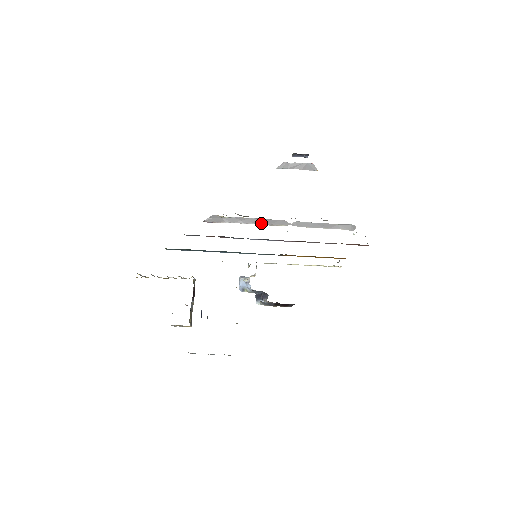
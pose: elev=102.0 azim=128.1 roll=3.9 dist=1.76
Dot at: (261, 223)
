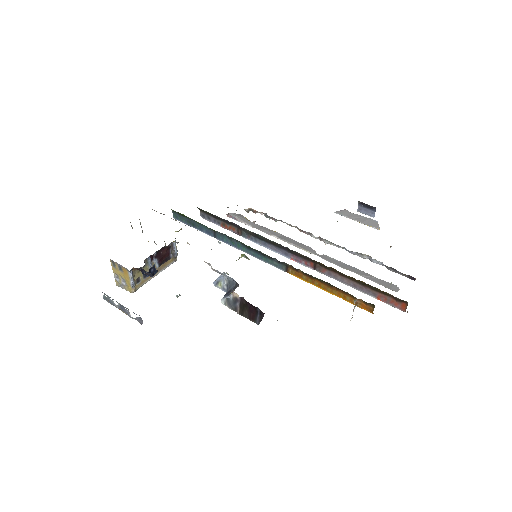
Dot at: (285, 239)
